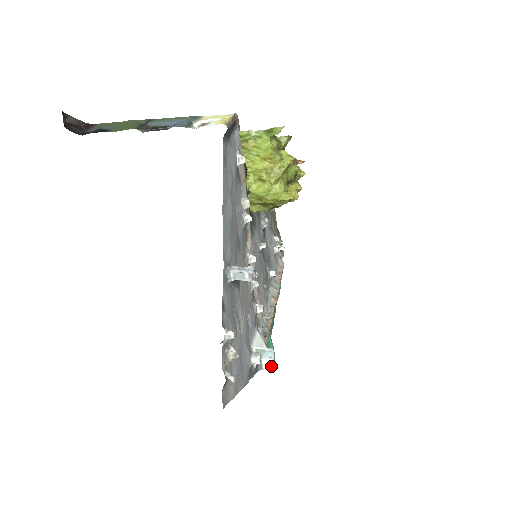
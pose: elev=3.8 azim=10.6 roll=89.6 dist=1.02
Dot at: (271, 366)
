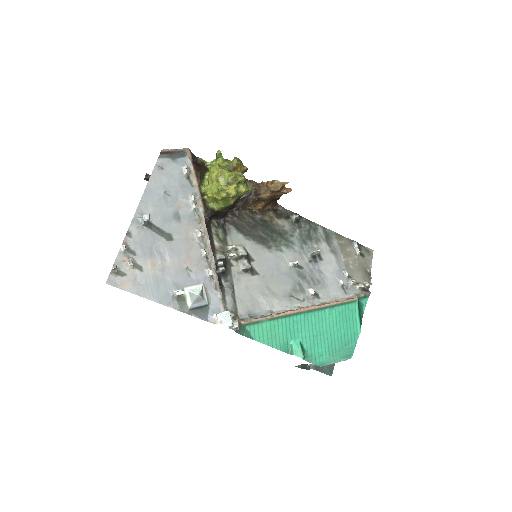
Dot at: (218, 321)
